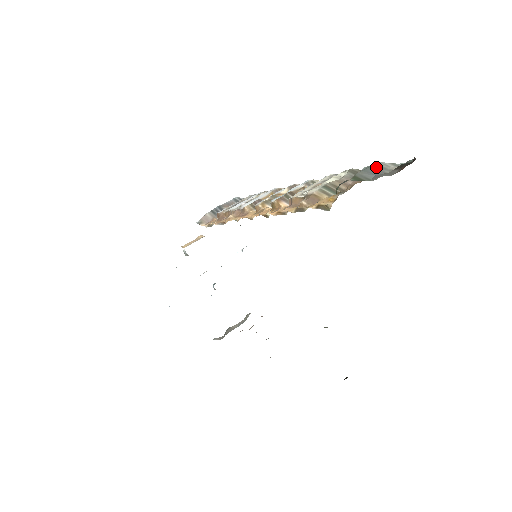
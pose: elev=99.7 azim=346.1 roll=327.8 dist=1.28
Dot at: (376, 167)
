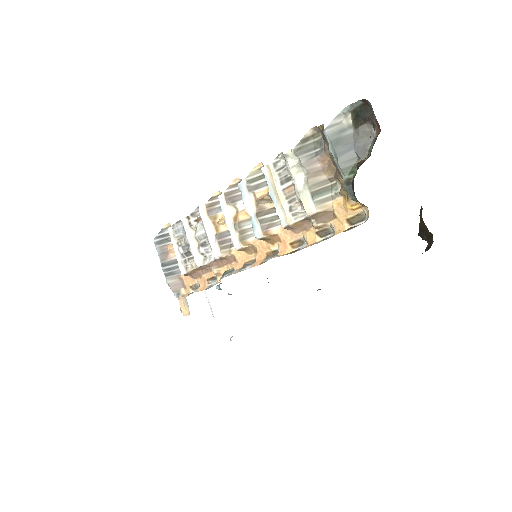
Dot at: (336, 138)
